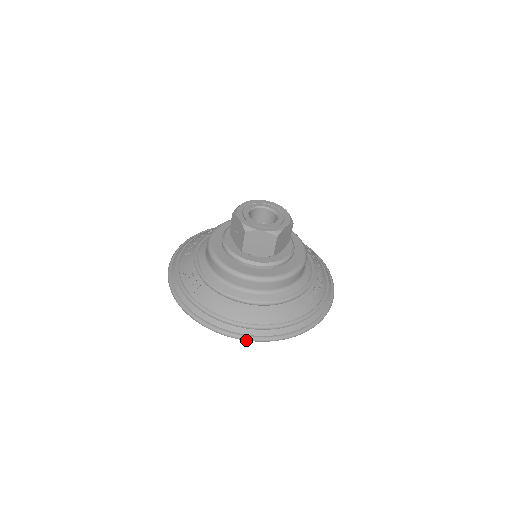
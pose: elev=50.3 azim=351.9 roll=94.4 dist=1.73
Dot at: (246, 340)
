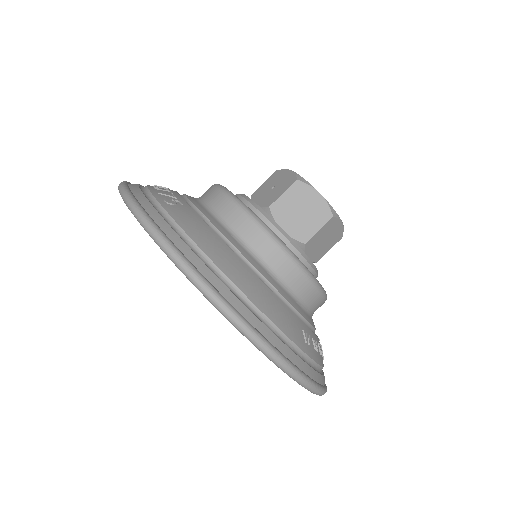
Dot at: (214, 300)
